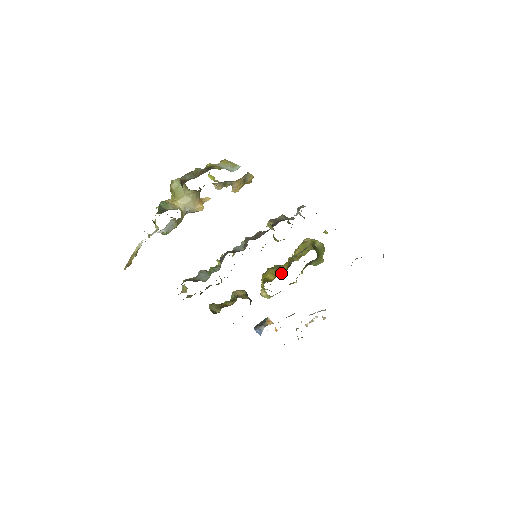
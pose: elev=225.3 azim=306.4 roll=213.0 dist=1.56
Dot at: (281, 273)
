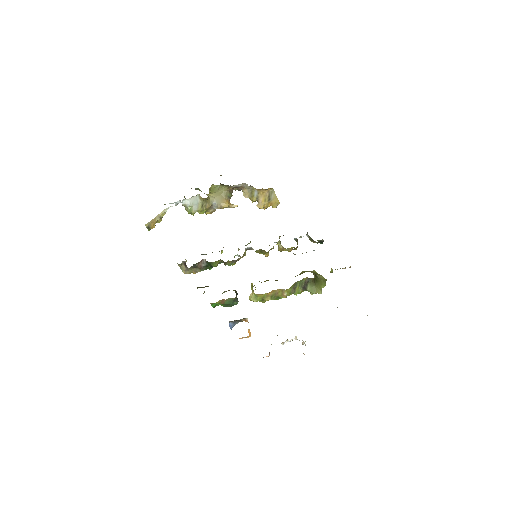
Dot at: occluded
